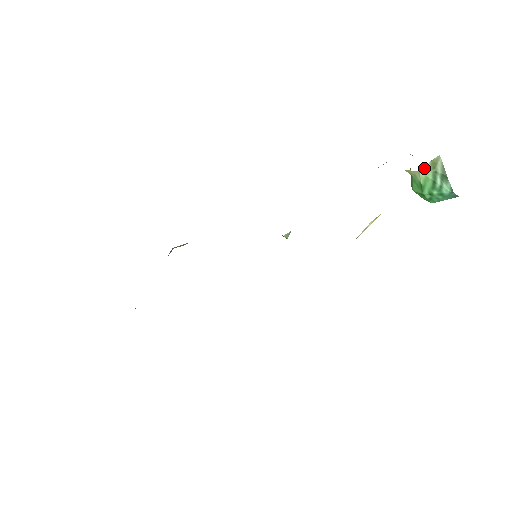
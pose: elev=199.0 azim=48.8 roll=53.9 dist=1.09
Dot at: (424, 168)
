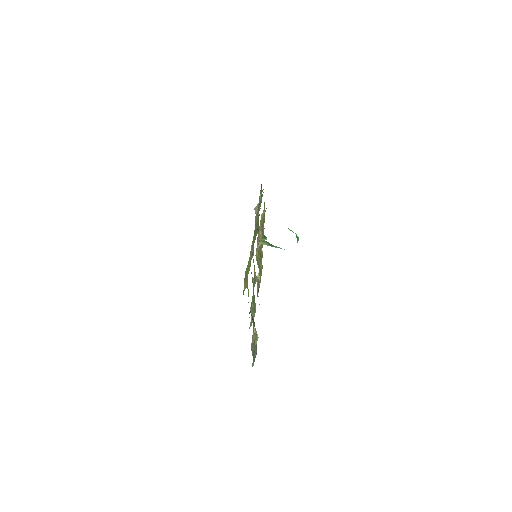
Dot at: (262, 243)
